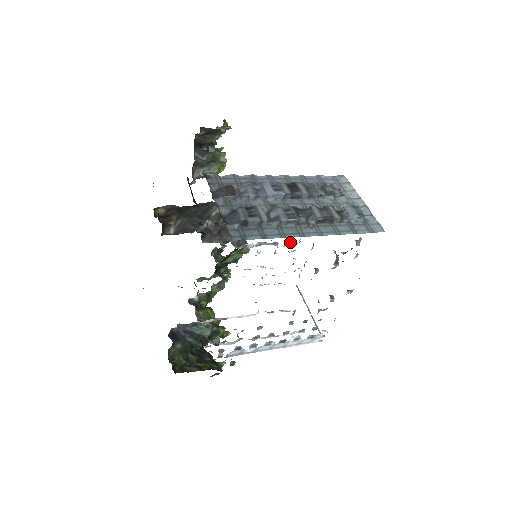
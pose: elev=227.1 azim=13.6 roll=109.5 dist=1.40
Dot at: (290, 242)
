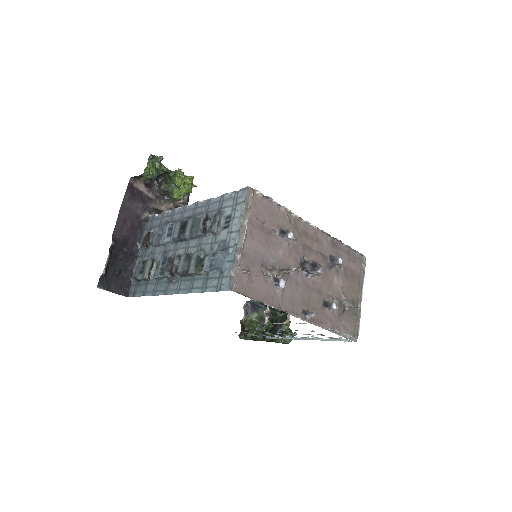
Dot at: occluded
